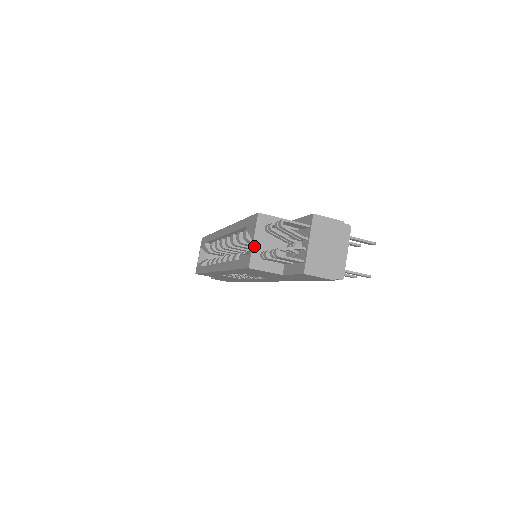
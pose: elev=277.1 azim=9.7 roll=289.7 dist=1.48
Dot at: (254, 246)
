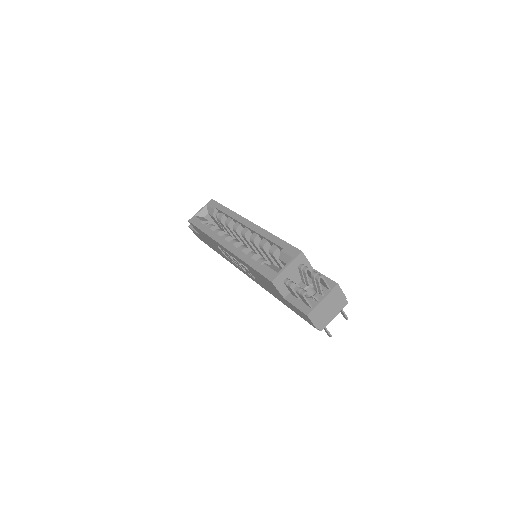
Dot at: (284, 270)
